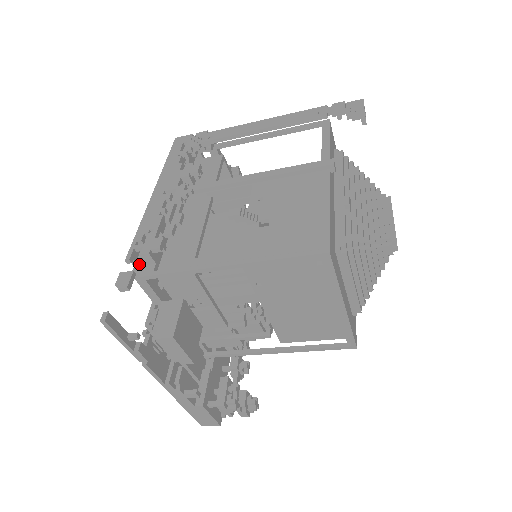
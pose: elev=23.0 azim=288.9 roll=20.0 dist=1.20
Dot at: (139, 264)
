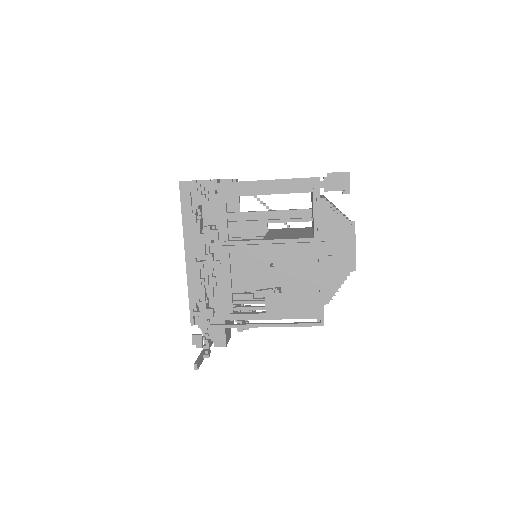
Dot at: (197, 319)
